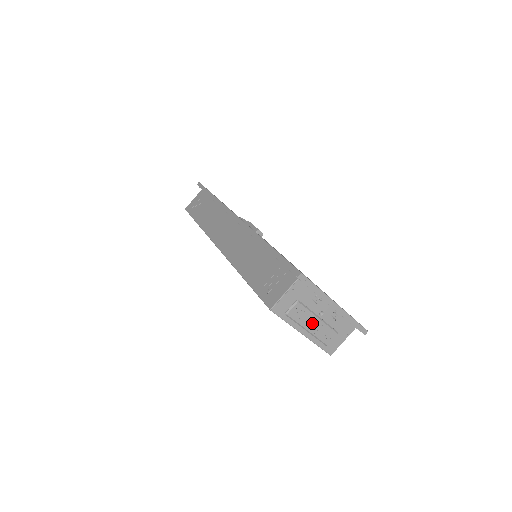
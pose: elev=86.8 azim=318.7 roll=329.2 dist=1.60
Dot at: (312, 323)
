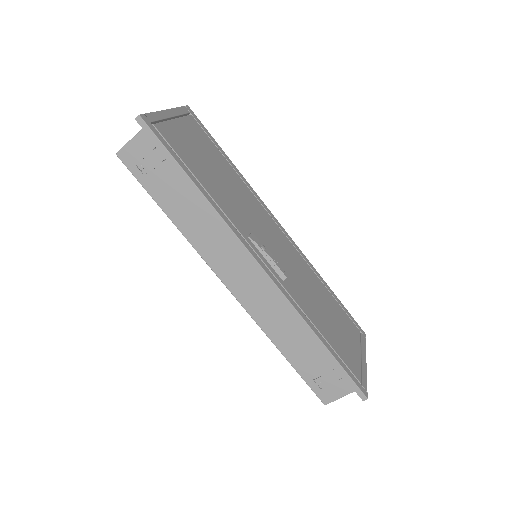
Dot at: occluded
